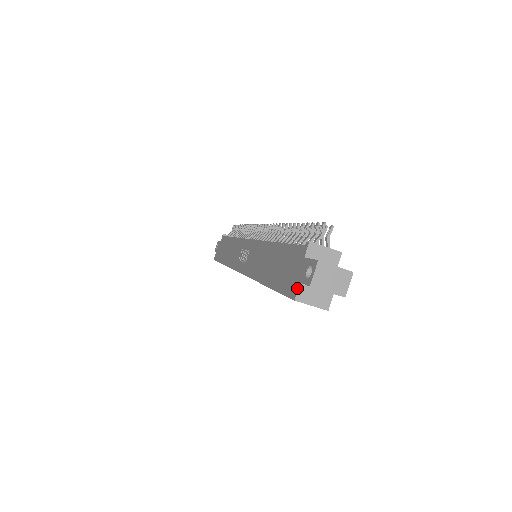
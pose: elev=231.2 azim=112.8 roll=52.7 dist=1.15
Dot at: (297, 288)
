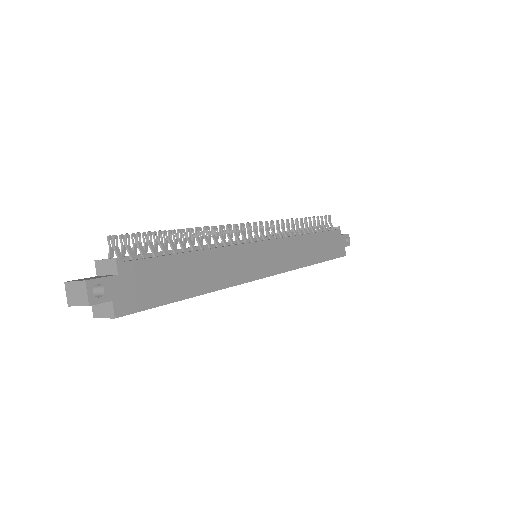
Dot at: (94, 306)
